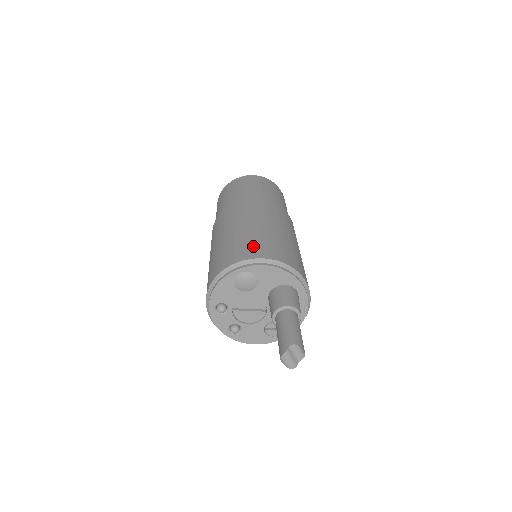
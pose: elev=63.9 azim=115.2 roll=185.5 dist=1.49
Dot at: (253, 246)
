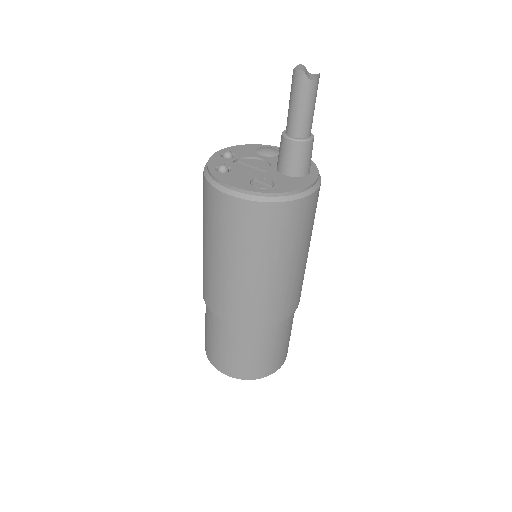
Dot at: occluded
